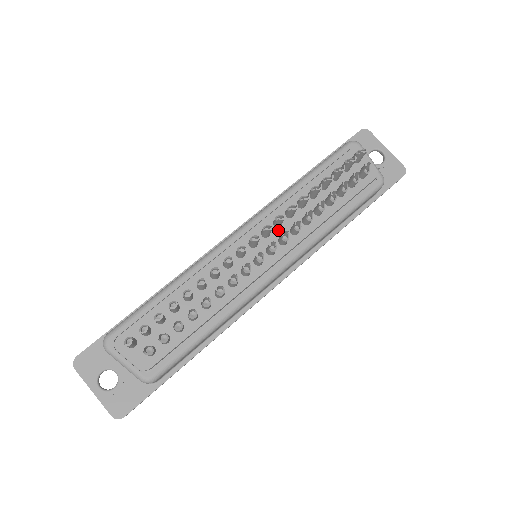
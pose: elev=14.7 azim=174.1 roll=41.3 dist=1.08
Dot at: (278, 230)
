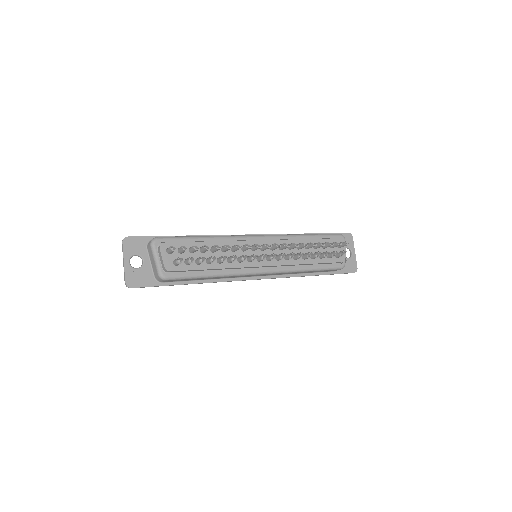
Dot at: (279, 251)
